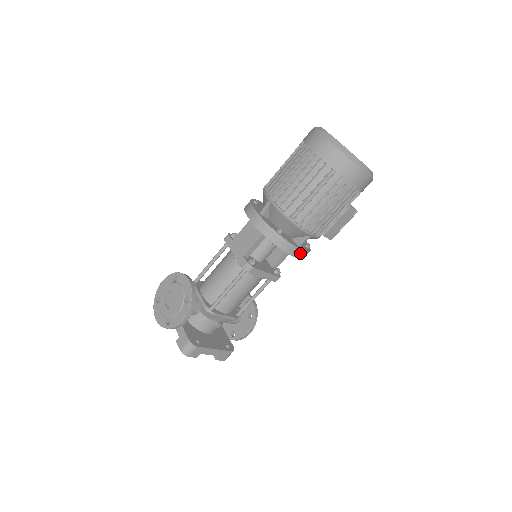
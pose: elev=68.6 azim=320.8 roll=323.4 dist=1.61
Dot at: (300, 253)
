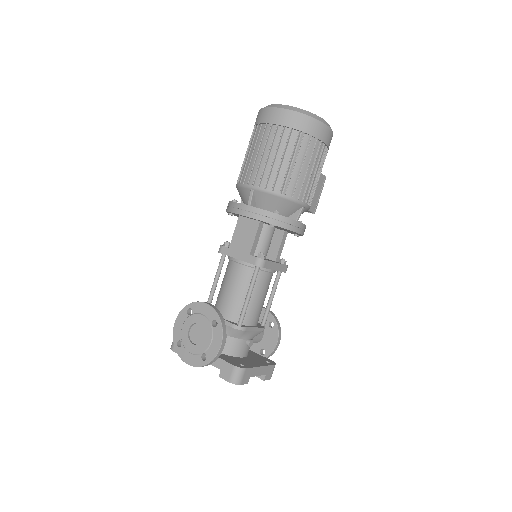
Dot at: (301, 228)
